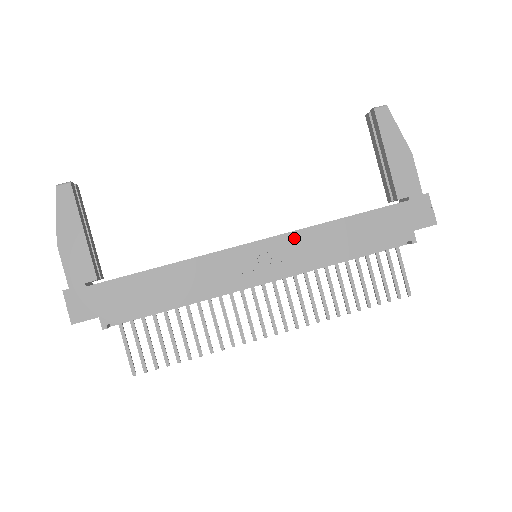
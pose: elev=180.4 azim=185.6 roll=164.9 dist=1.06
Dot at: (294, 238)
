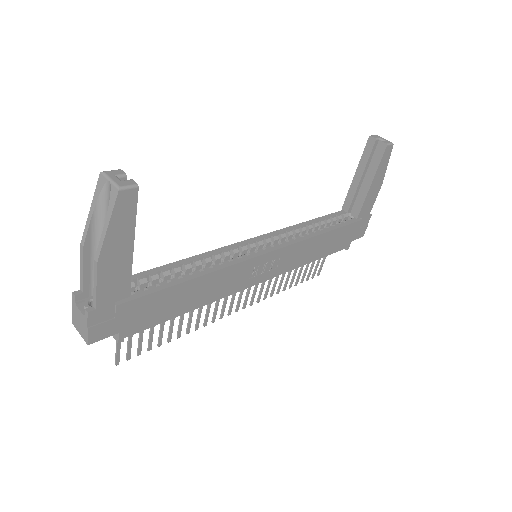
Dot at: (293, 248)
